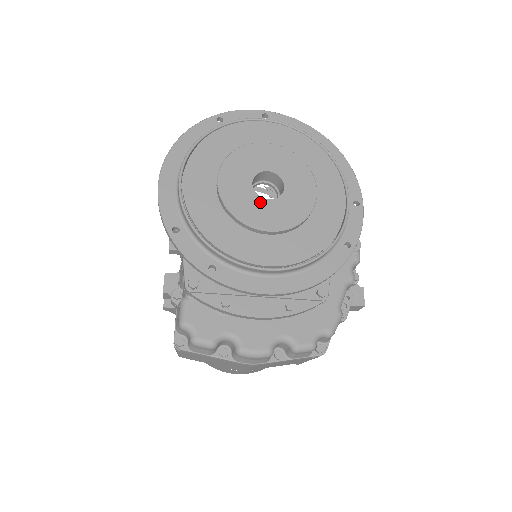
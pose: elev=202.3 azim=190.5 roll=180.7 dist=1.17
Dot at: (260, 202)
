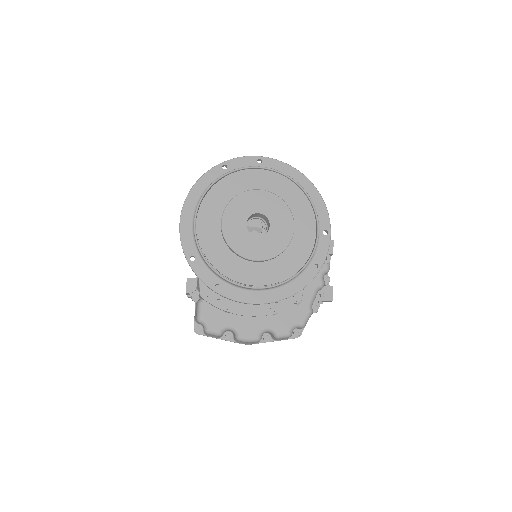
Dot at: (252, 238)
